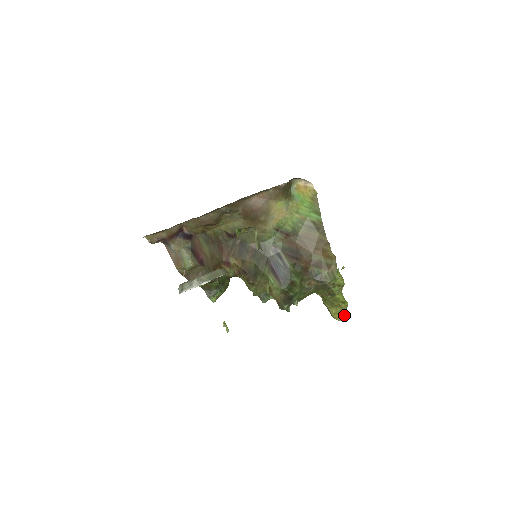
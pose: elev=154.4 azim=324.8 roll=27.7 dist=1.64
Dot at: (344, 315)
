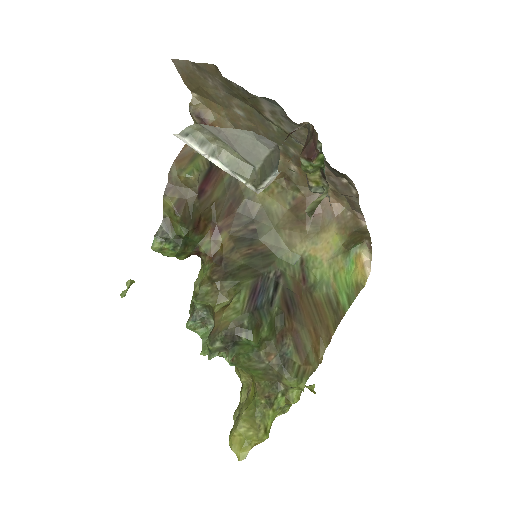
Dot at: (247, 449)
